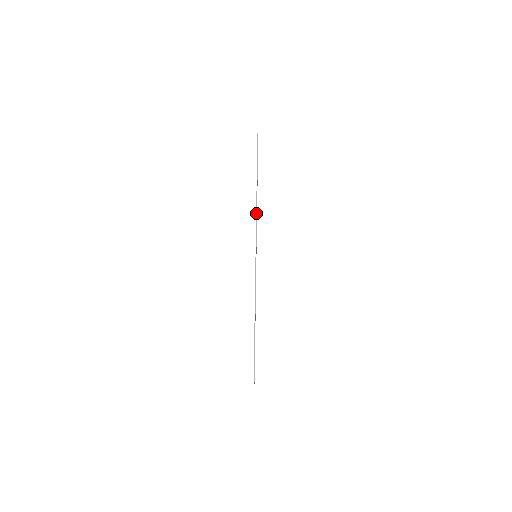
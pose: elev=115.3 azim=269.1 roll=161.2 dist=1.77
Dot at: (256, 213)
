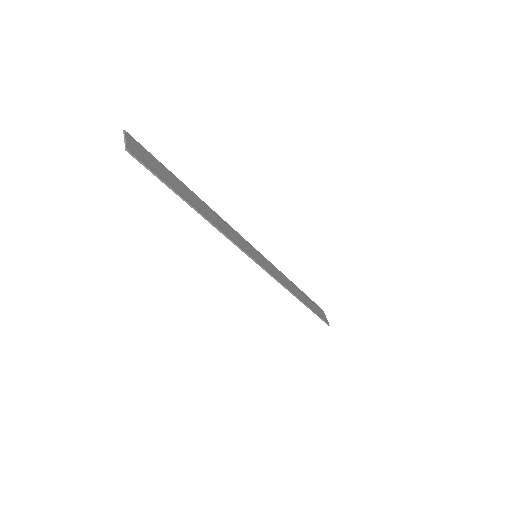
Dot at: occluded
